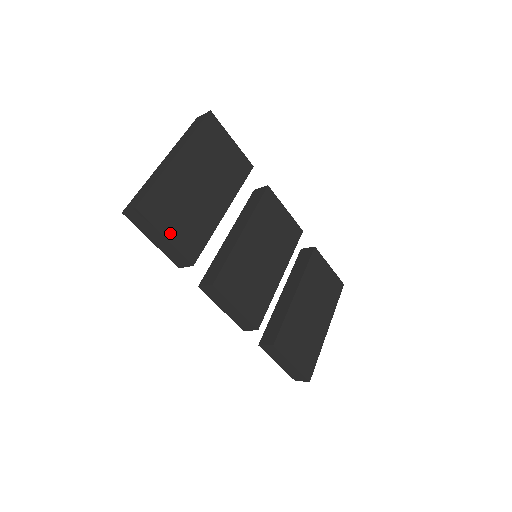
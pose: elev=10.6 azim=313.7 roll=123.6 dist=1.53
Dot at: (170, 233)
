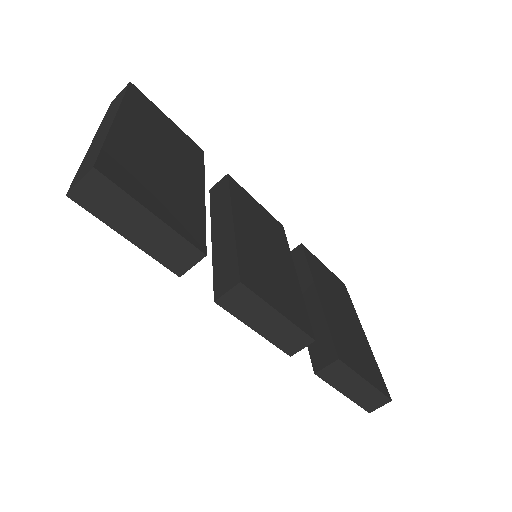
Dot at: (156, 209)
